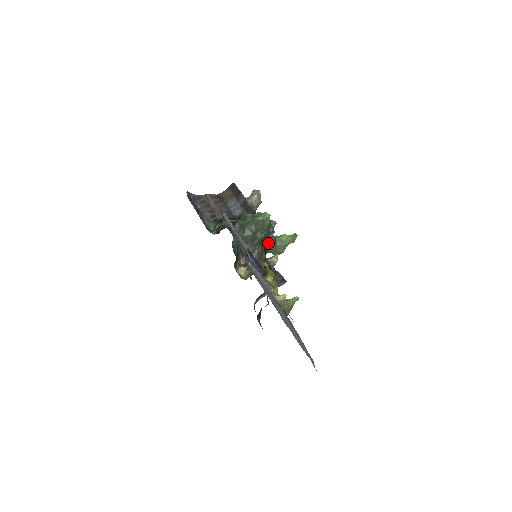
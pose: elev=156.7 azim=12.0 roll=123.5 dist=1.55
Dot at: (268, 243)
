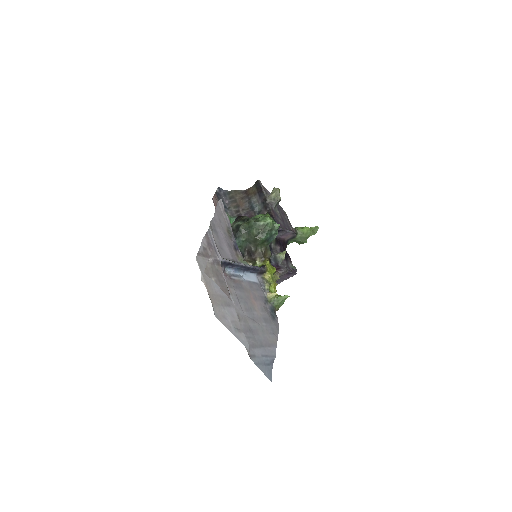
Dot at: (286, 236)
